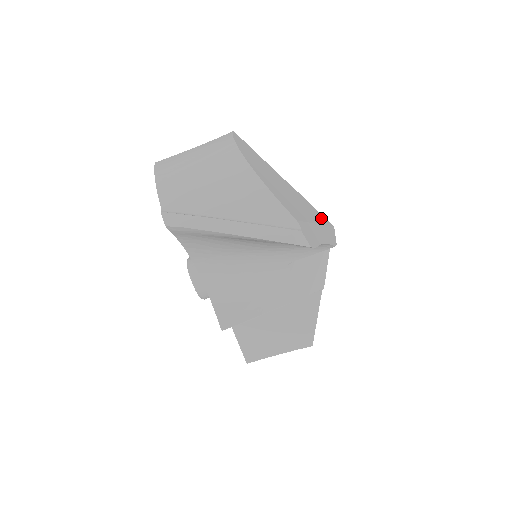
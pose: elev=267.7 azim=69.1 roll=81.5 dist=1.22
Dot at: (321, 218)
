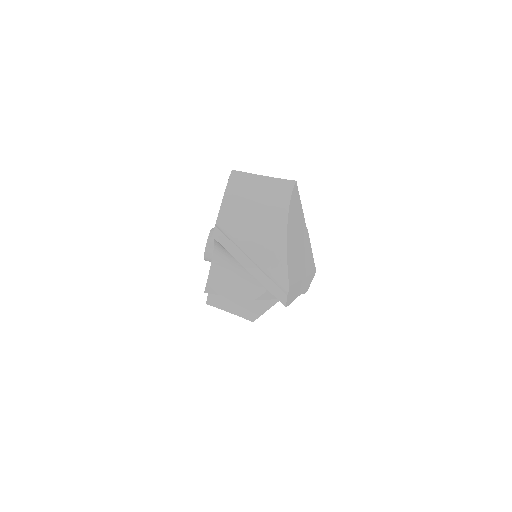
Dot at: (311, 266)
